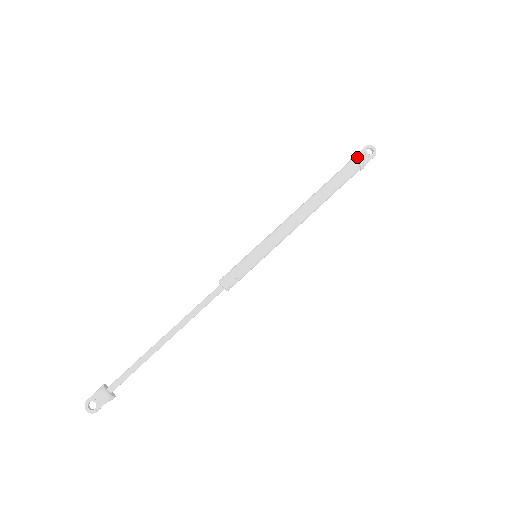
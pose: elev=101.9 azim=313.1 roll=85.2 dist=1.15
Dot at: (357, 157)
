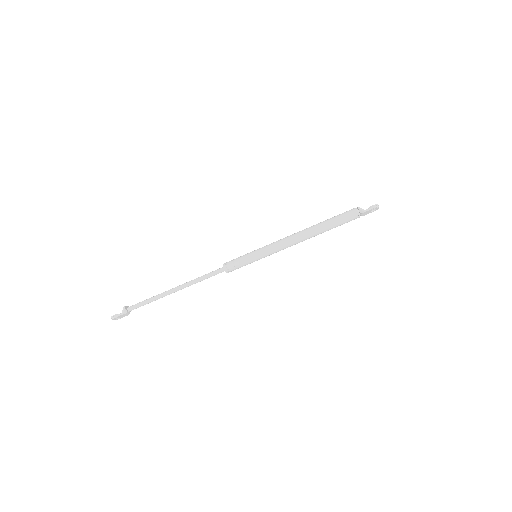
Dot at: (363, 213)
